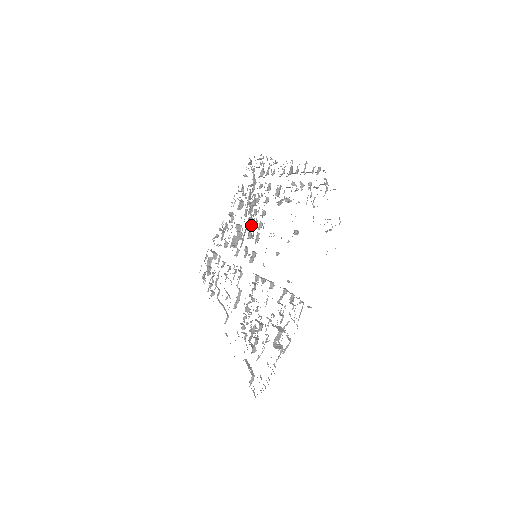
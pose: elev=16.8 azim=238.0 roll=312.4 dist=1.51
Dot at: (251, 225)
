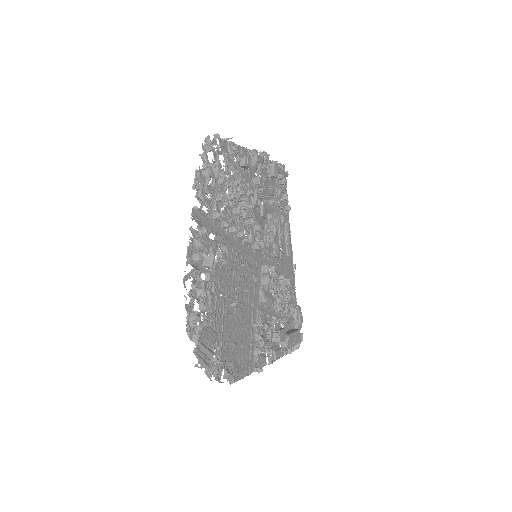
Dot at: (244, 219)
